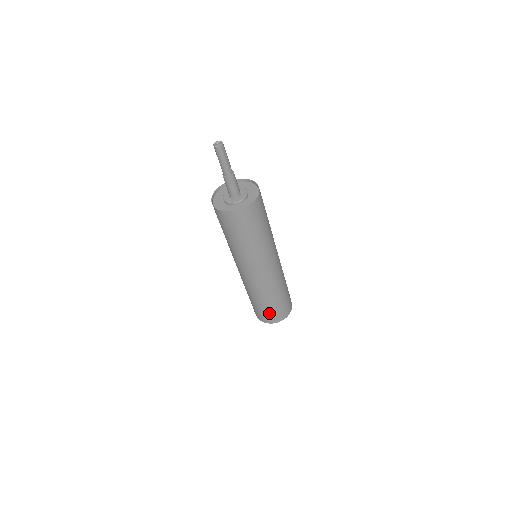
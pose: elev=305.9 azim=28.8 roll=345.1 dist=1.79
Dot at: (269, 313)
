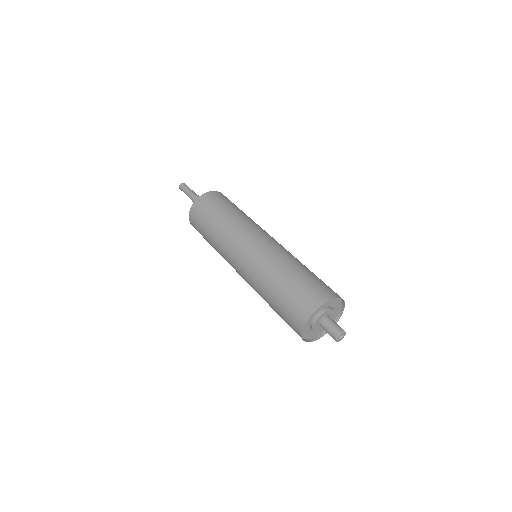
Dot at: (294, 299)
